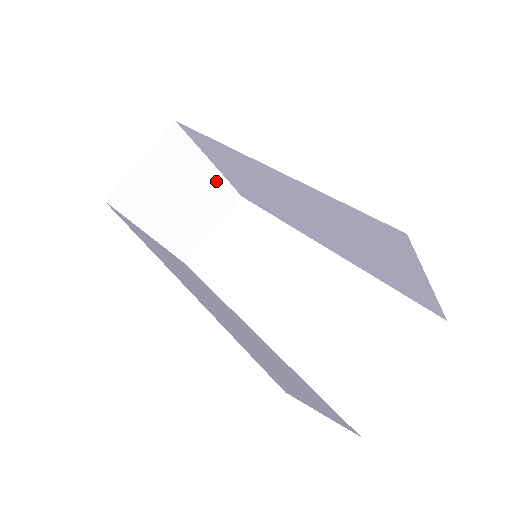
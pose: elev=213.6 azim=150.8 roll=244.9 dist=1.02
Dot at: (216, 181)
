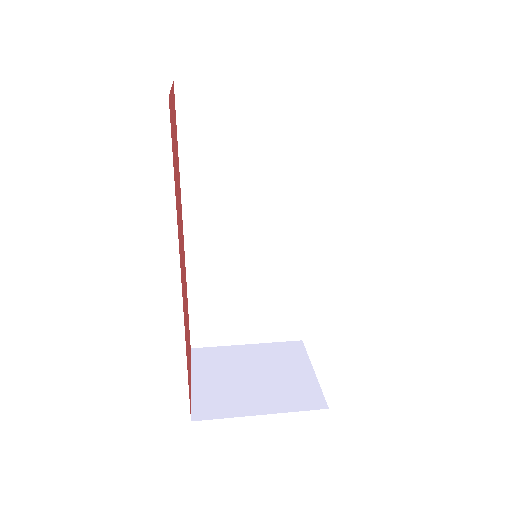
Dot at: occluded
